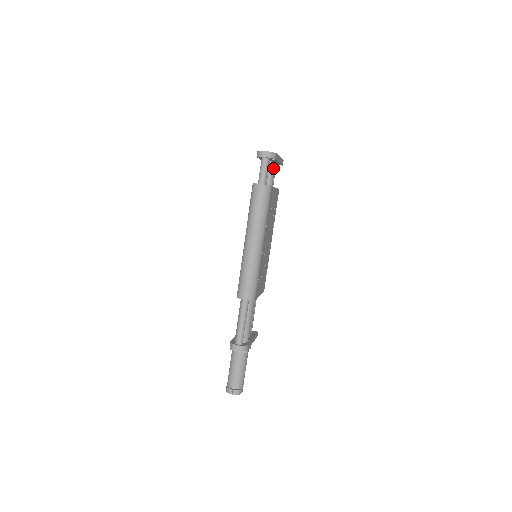
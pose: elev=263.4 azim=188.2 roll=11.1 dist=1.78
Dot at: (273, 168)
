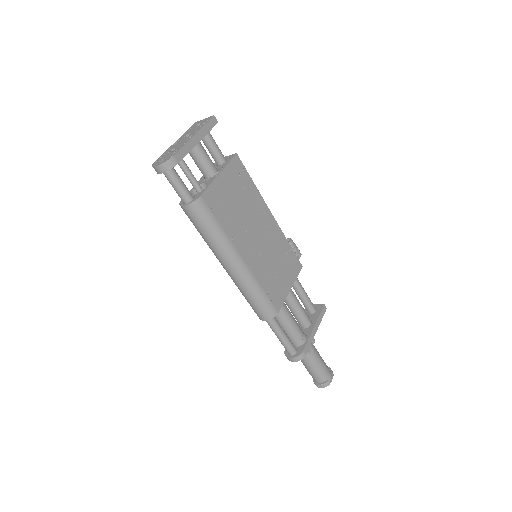
Dot at: (198, 152)
